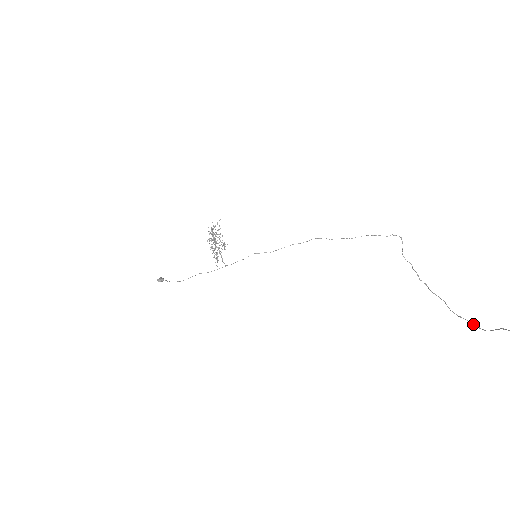
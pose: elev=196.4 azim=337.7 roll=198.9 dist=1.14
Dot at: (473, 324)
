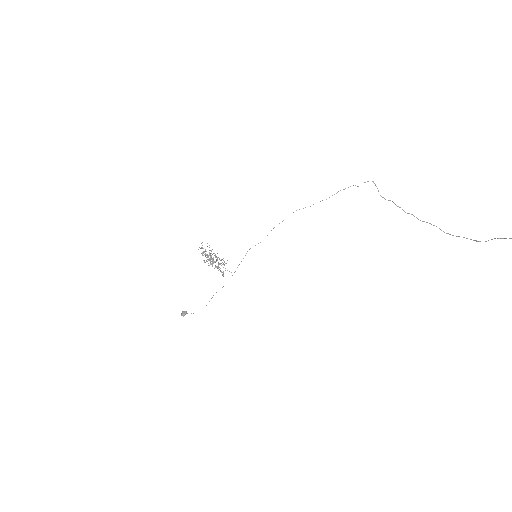
Dot at: (470, 239)
